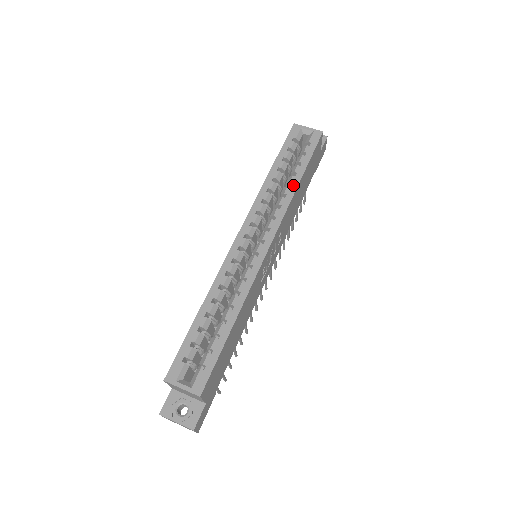
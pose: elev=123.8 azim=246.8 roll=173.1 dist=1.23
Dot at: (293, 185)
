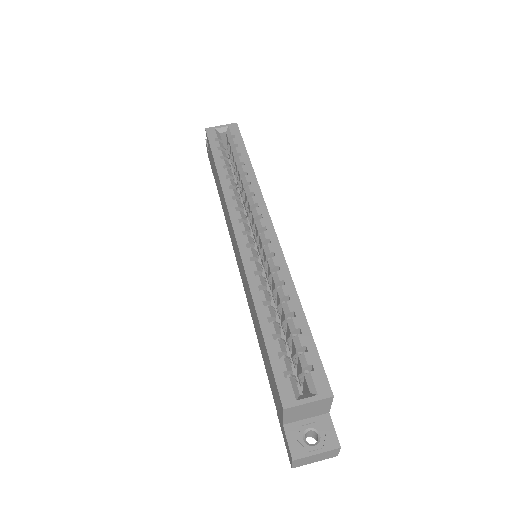
Dot at: (249, 172)
